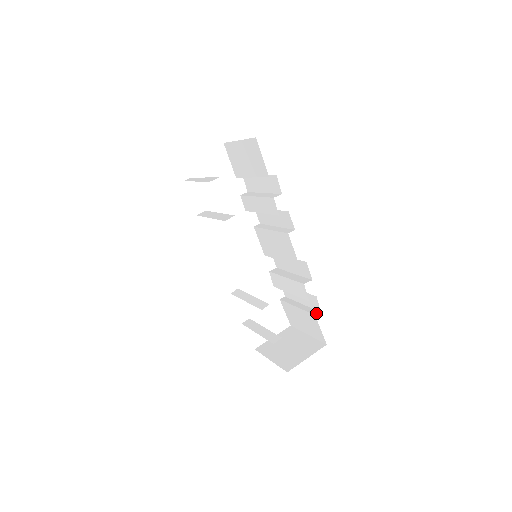
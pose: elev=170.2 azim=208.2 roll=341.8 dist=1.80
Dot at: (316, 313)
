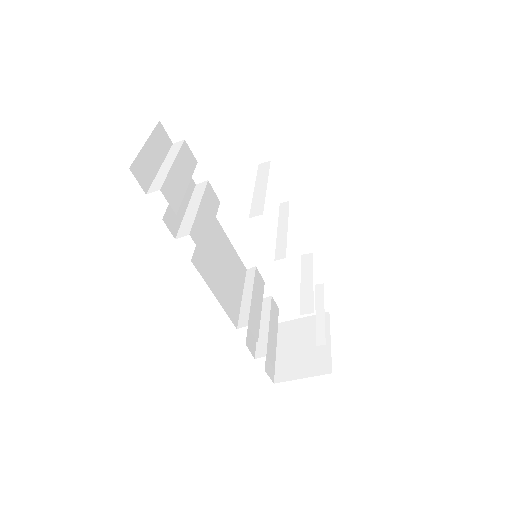
Dot at: (320, 342)
